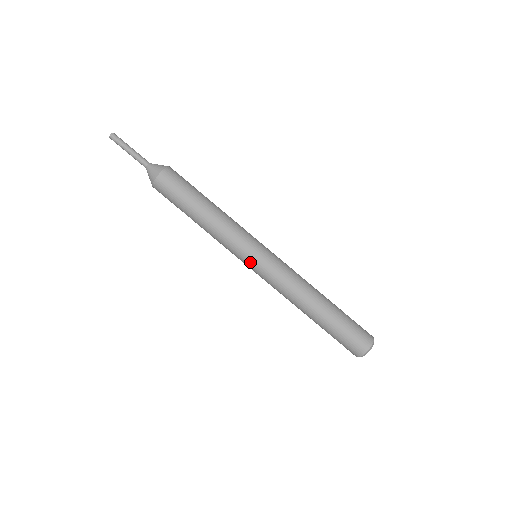
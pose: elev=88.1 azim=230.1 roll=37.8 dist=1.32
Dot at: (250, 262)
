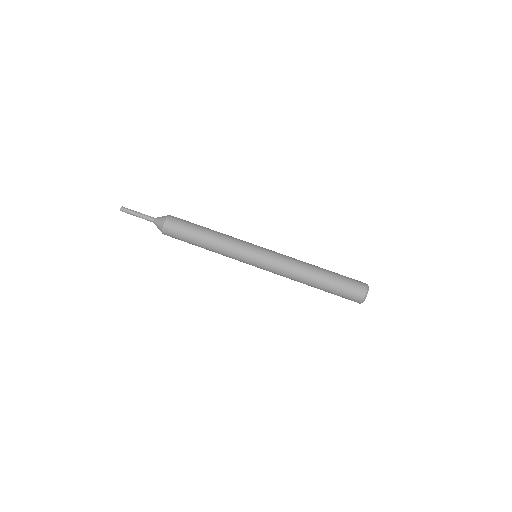
Dot at: (252, 265)
